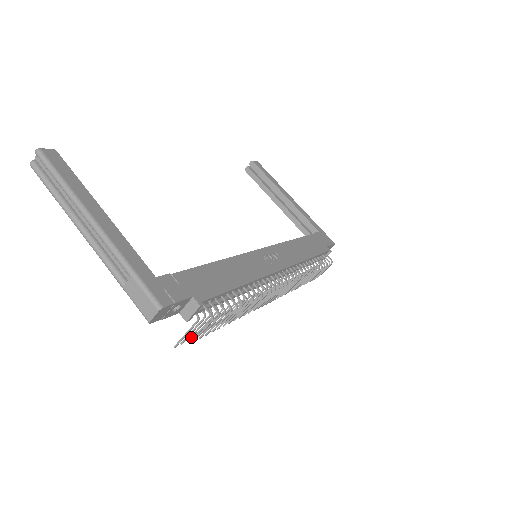
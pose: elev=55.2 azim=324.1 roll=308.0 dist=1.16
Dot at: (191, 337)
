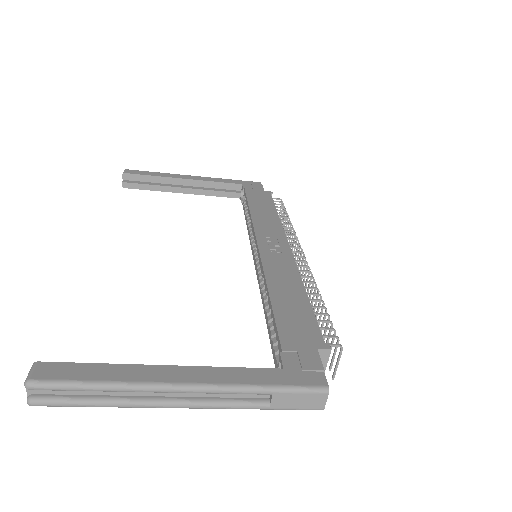
Dot at: occluded
